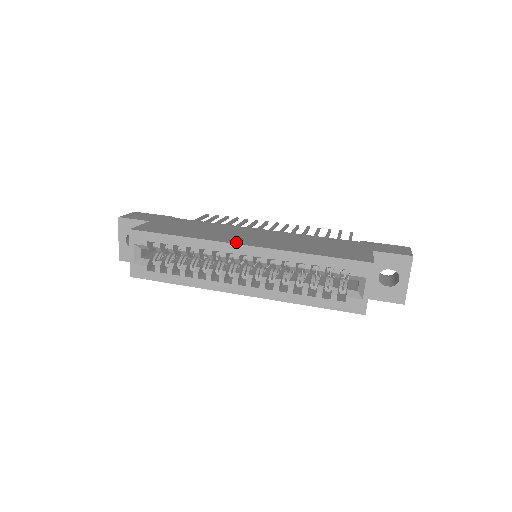
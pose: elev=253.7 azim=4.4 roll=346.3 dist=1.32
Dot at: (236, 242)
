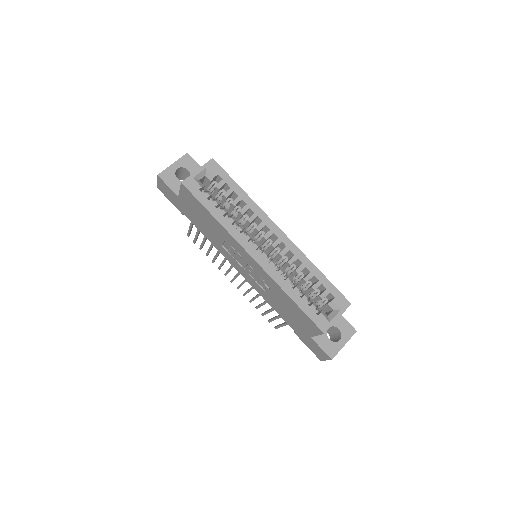
Dot at: (275, 226)
